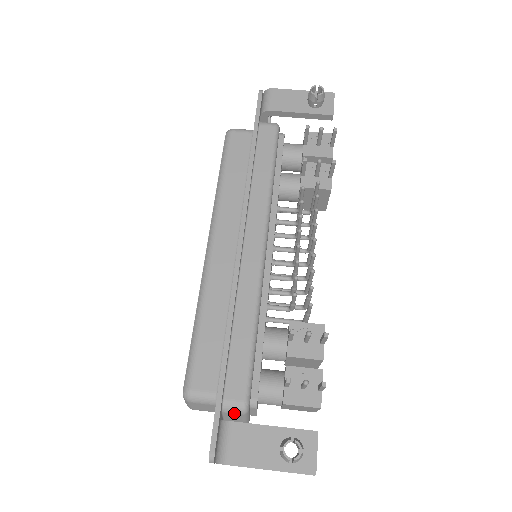
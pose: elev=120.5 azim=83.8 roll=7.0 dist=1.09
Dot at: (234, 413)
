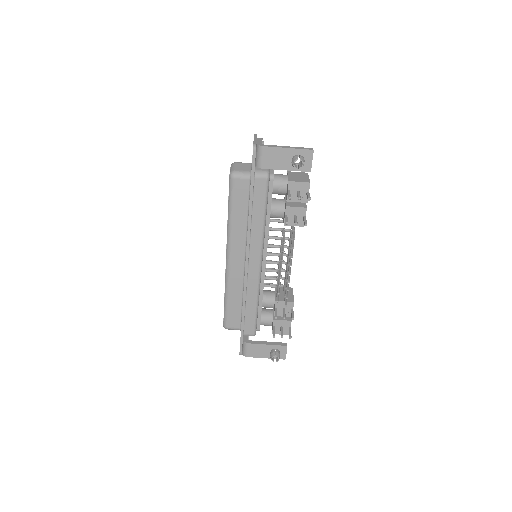
Dot at: occluded
